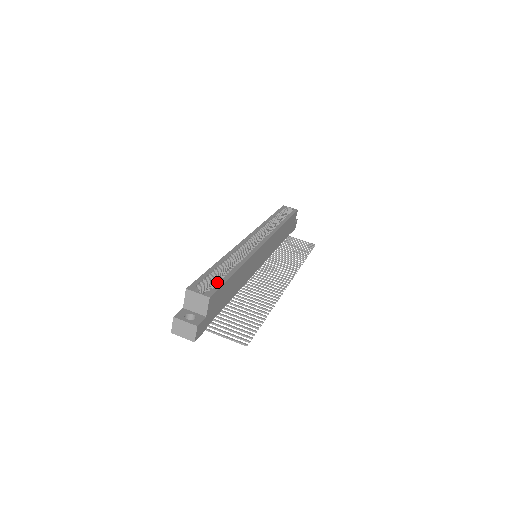
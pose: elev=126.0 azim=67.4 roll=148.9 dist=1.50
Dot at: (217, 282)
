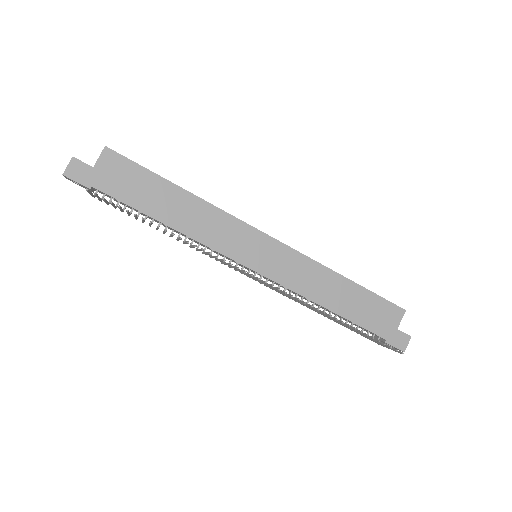
Dot at: (140, 168)
